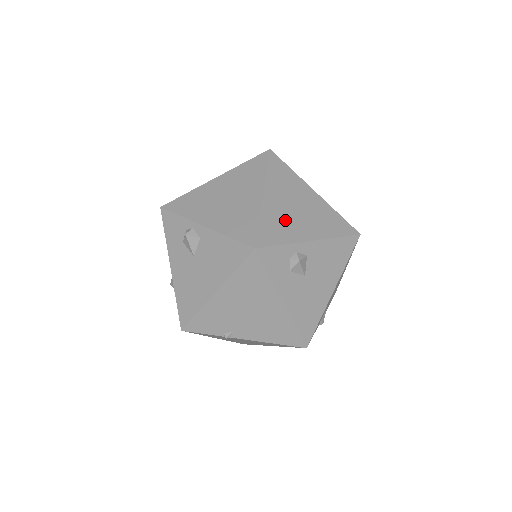
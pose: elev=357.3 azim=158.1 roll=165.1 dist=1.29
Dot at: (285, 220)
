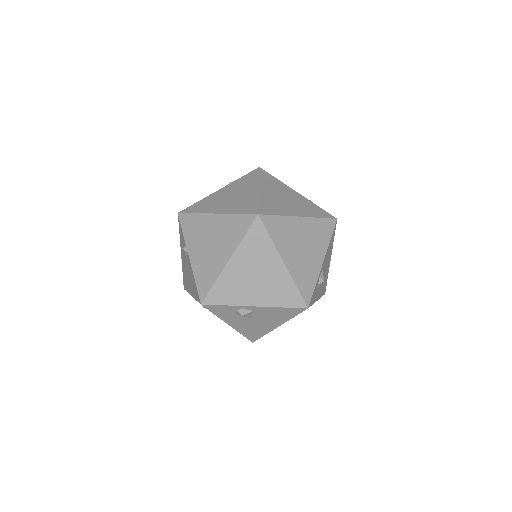
Dot at: (305, 266)
